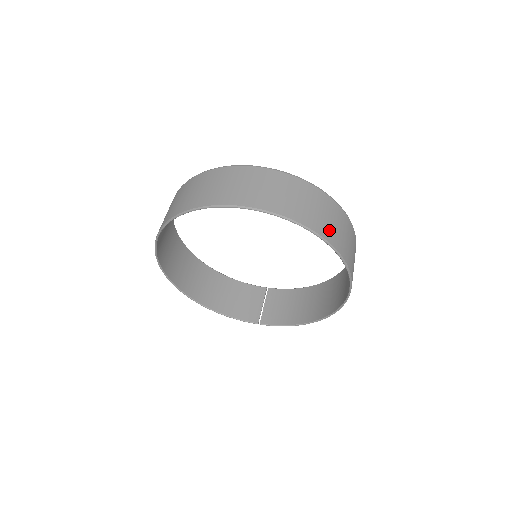
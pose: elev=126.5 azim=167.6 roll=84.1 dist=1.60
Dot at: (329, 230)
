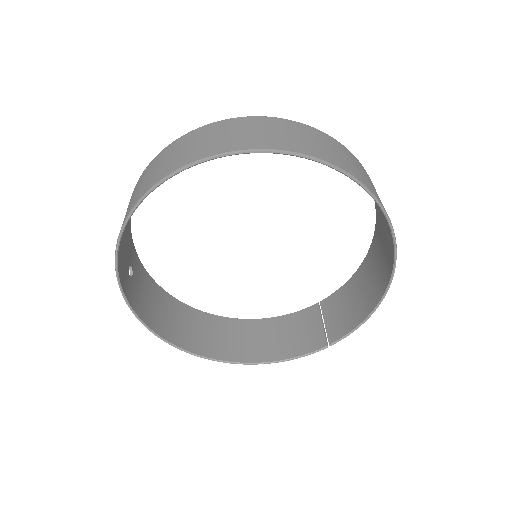
Dot at: (287, 142)
